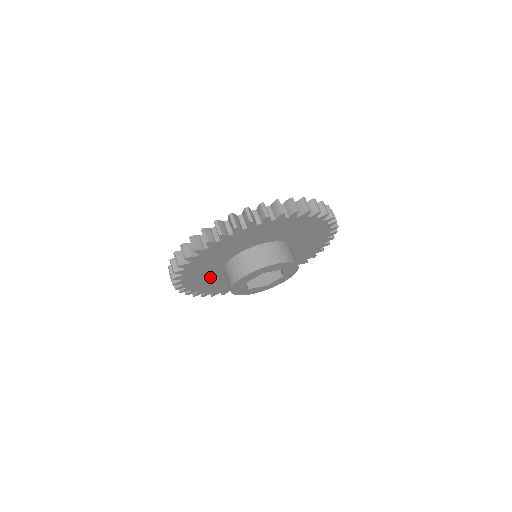
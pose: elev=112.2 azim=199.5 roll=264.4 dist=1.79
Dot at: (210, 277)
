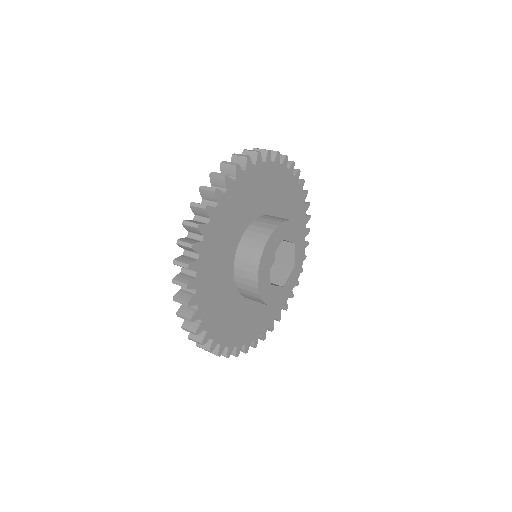
Dot at: (221, 285)
